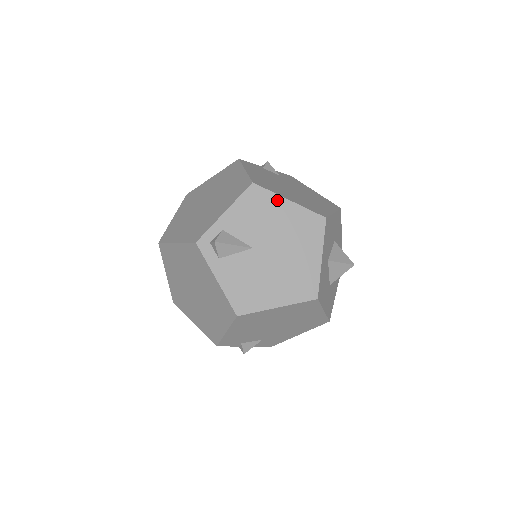
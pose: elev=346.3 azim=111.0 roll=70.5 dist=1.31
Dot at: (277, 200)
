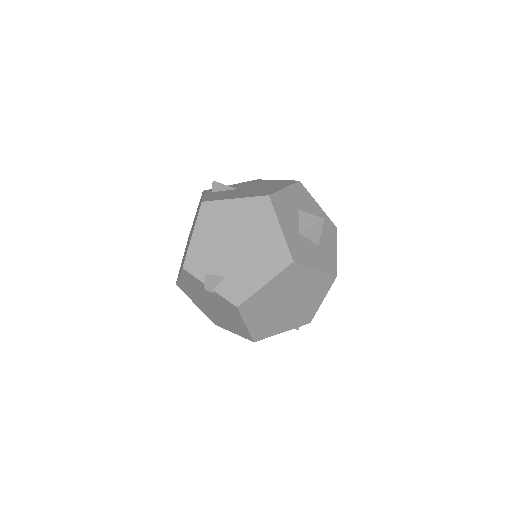
Dot at: occluded
